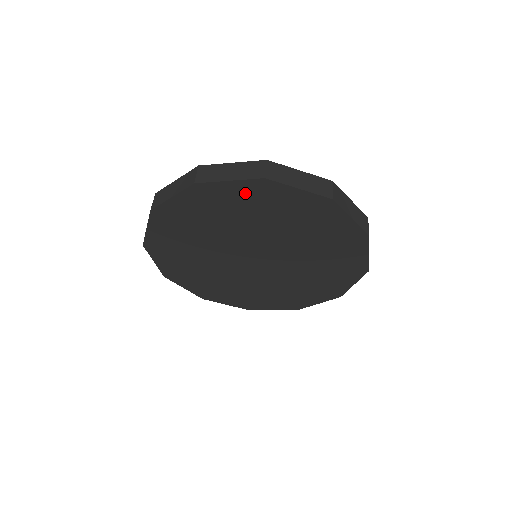
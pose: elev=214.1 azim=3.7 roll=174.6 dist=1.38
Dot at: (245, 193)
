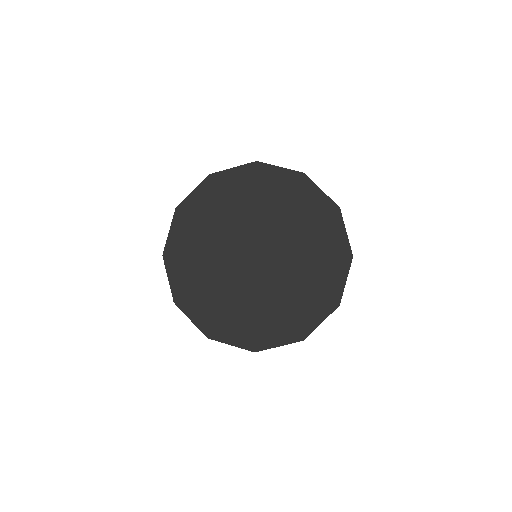
Dot at: (285, 182)
